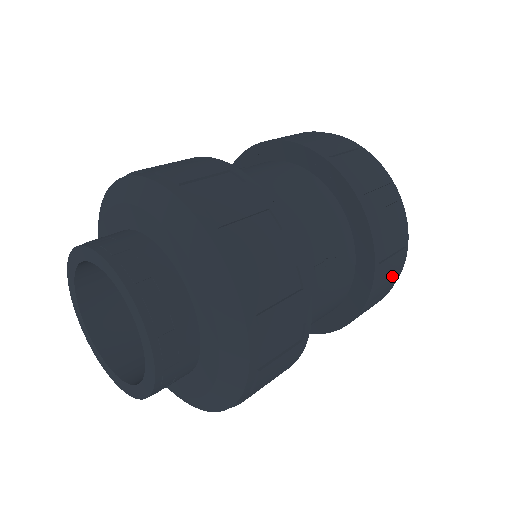
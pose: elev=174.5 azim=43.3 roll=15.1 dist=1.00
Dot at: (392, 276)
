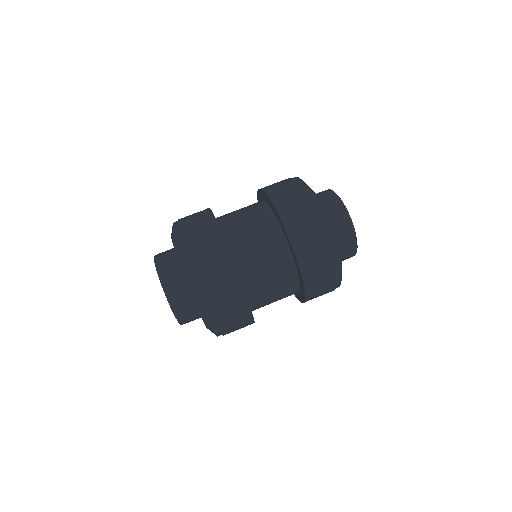
Dot at: (301, 204)
